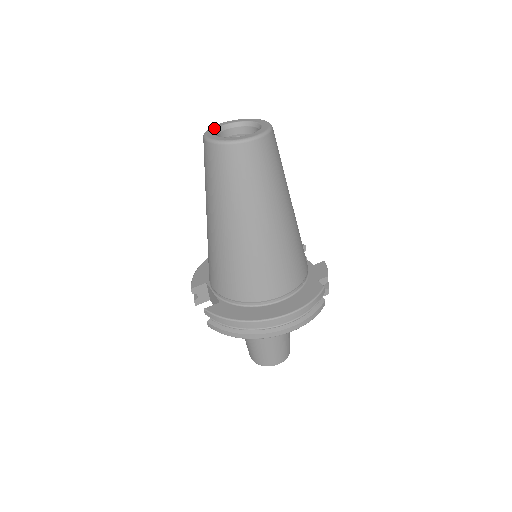
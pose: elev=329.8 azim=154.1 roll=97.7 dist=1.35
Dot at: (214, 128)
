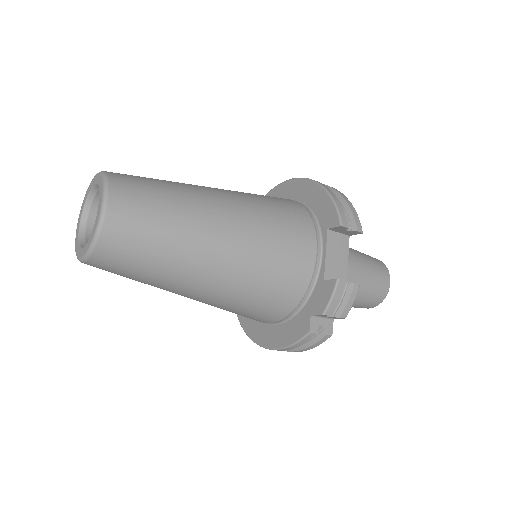
Dot at: (86, 195)
